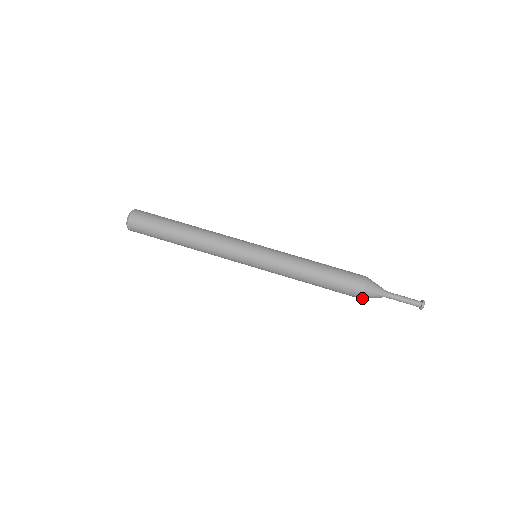
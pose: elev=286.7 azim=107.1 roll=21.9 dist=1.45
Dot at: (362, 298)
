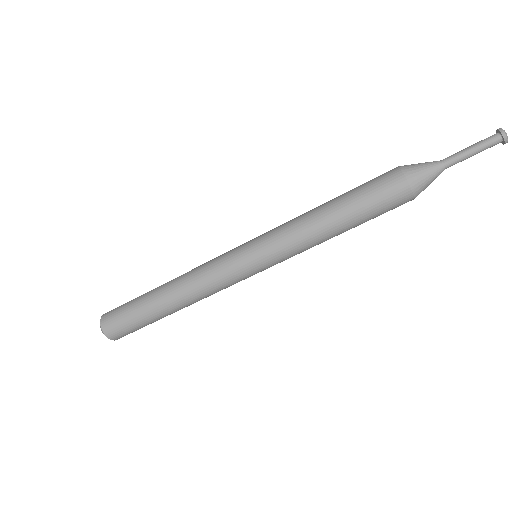
Dot at: occluded
